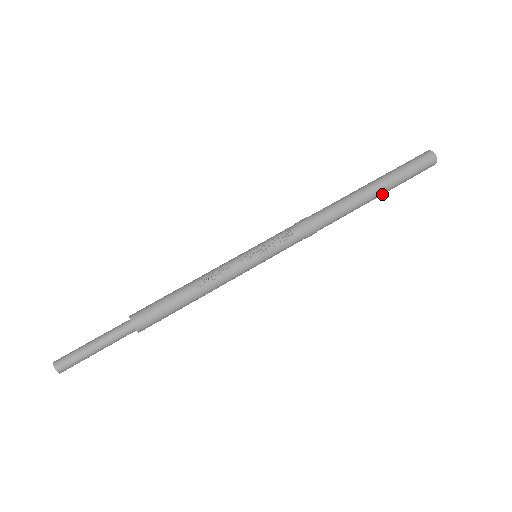
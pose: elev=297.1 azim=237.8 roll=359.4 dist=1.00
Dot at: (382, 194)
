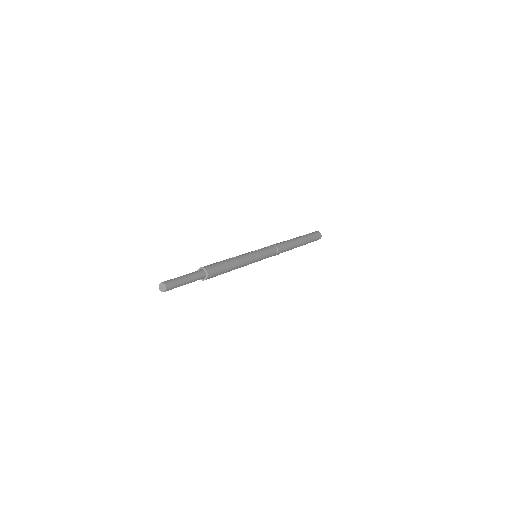
Dot at: (304, 241)
